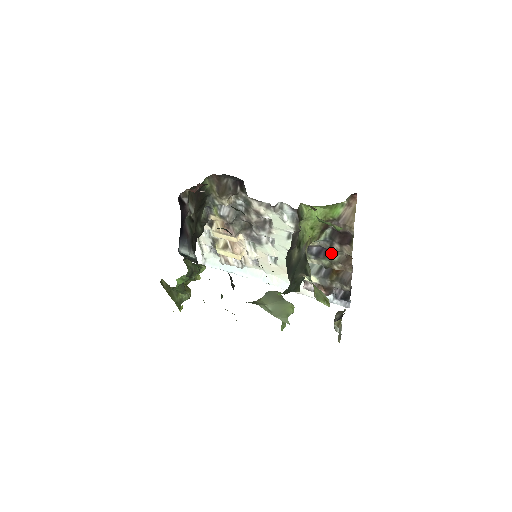
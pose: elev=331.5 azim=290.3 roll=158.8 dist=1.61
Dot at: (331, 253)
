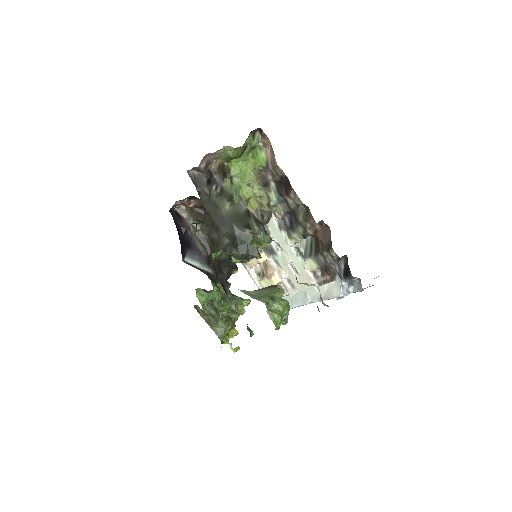
Dot at: (295, 214)
